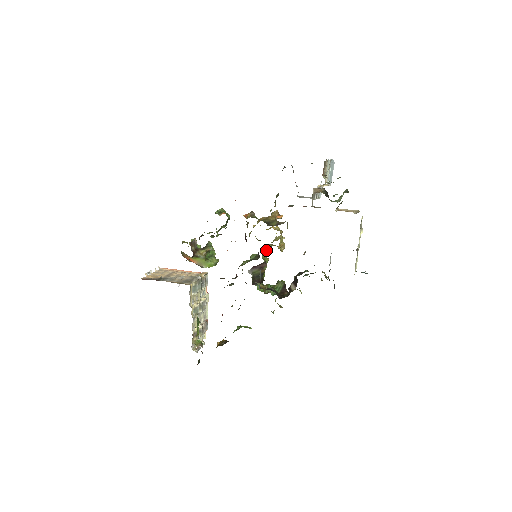
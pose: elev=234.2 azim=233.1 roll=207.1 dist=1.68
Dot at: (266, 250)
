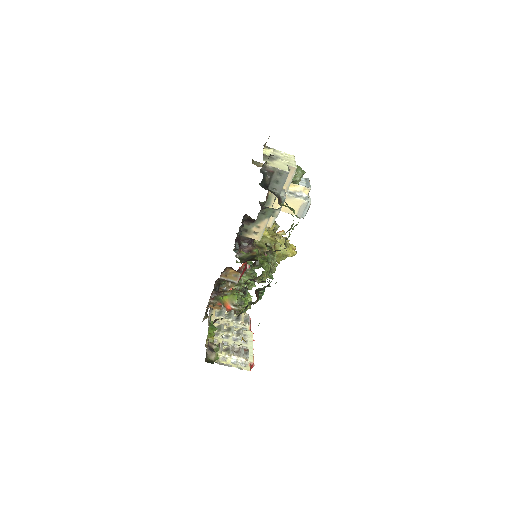
Dot at: (263, 248)
